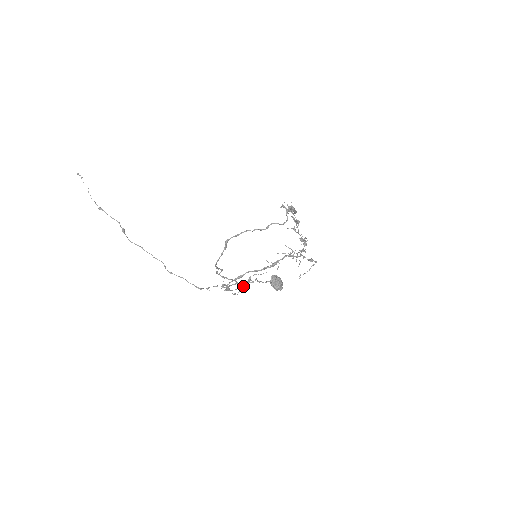
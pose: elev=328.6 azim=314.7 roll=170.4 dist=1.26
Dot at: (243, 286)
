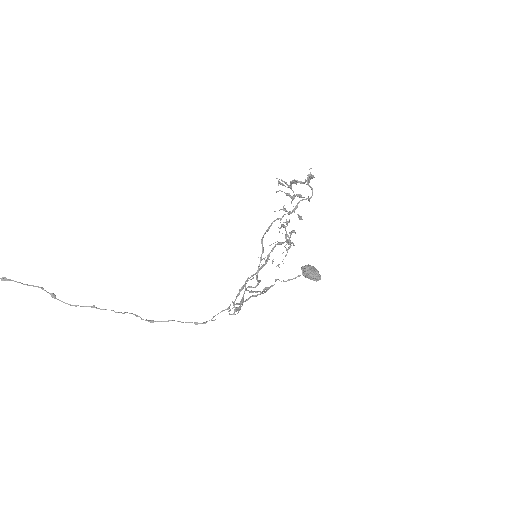
Dot at: (243, 299)
